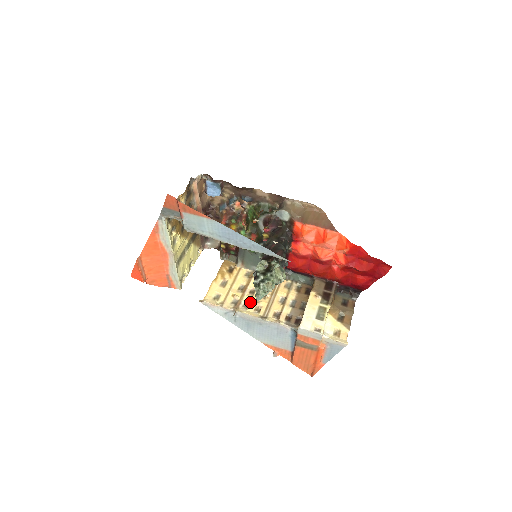
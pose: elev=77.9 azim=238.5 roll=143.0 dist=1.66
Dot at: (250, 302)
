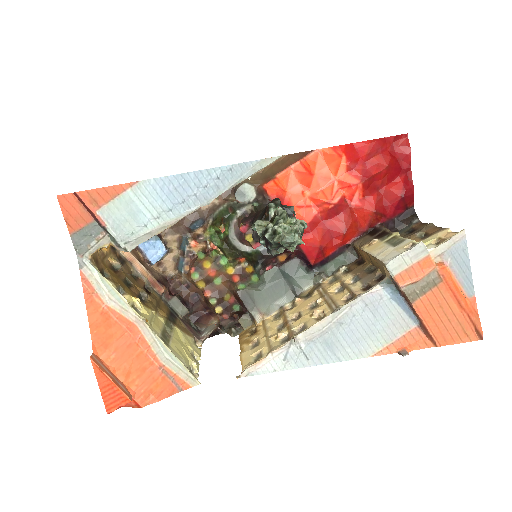
Dot at: (304, 322)
